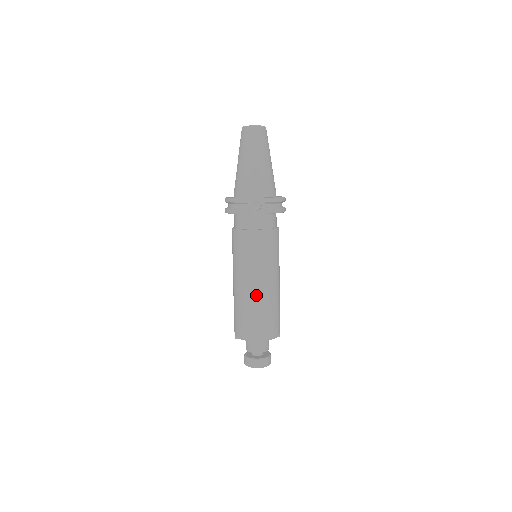
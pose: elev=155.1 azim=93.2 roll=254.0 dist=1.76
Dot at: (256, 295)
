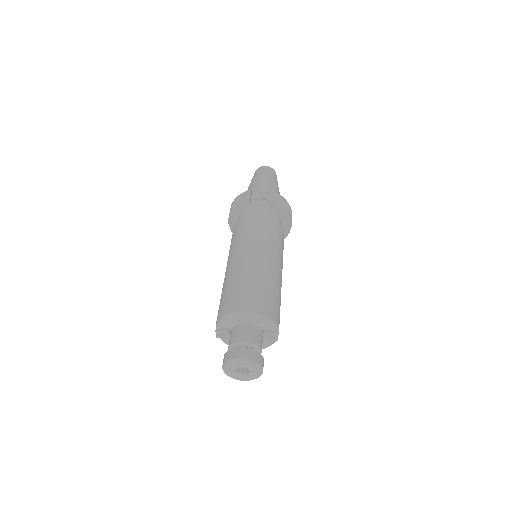
Dot at: (249, 265)
